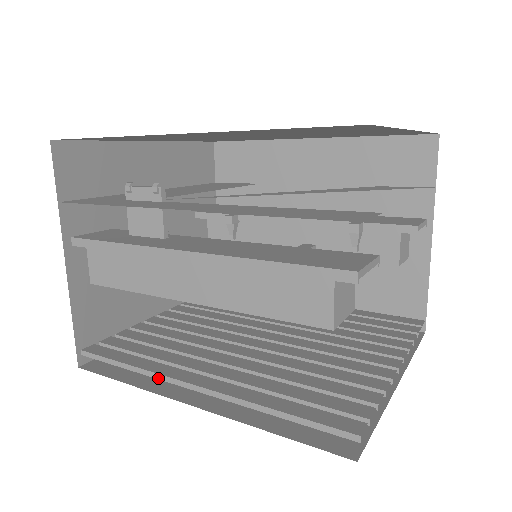
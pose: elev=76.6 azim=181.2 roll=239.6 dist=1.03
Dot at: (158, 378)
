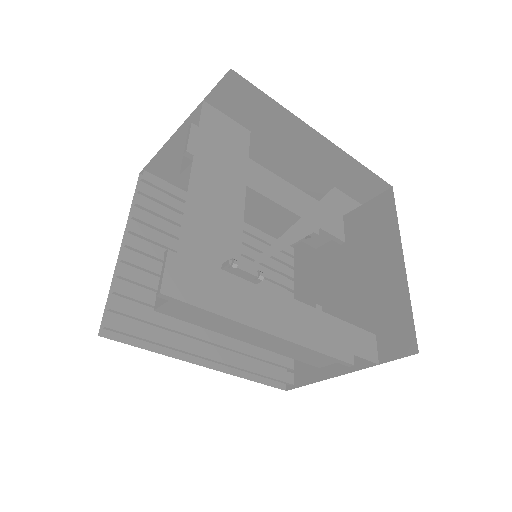
Dot at: (182, 352)
